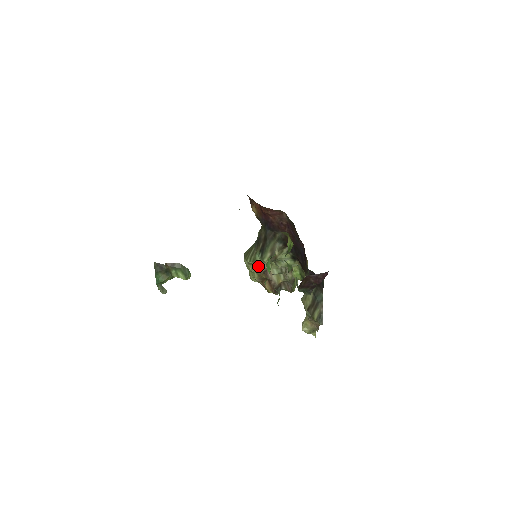
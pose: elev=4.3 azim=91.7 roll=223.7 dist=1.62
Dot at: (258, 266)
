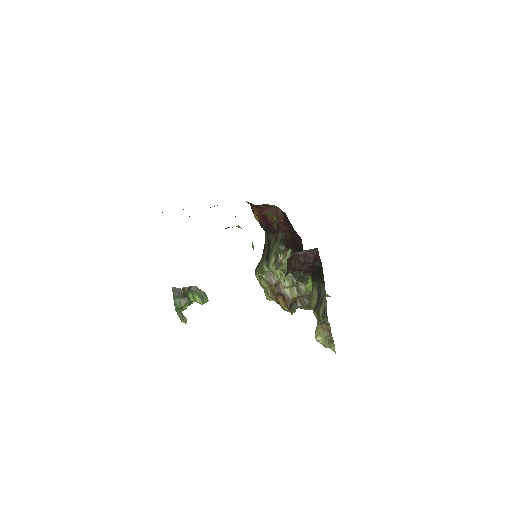
Dot at: (268, 278)
